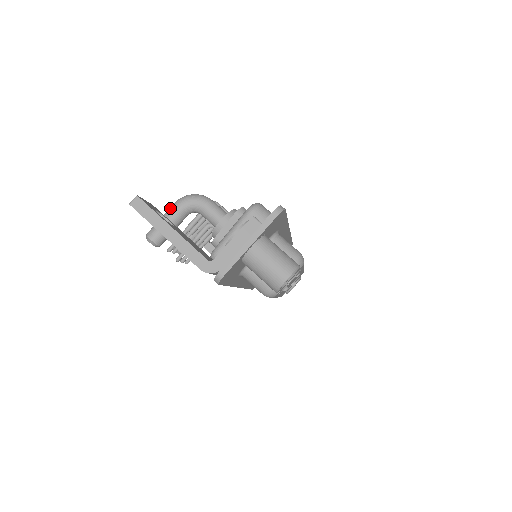
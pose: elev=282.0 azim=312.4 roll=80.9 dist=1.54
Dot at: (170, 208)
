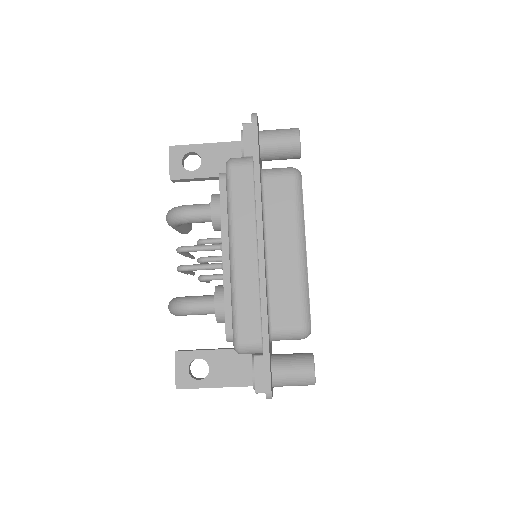
Dot at: occluded
